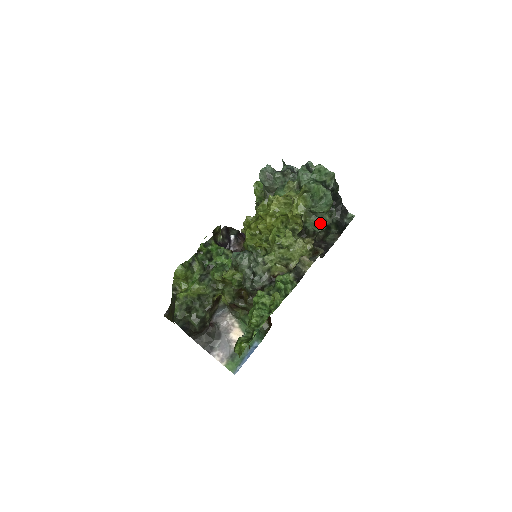
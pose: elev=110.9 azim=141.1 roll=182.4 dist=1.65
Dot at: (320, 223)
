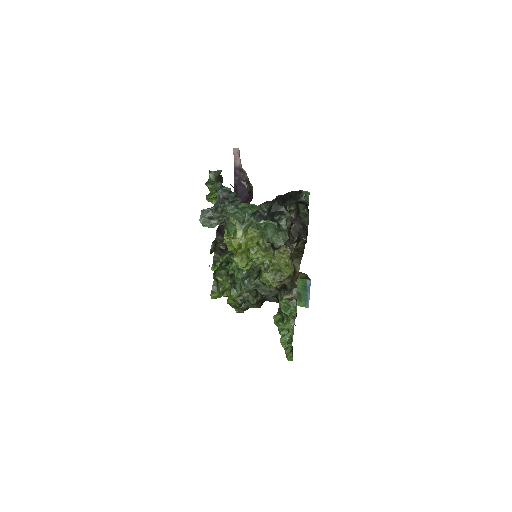
Dot at: (281, 234)
